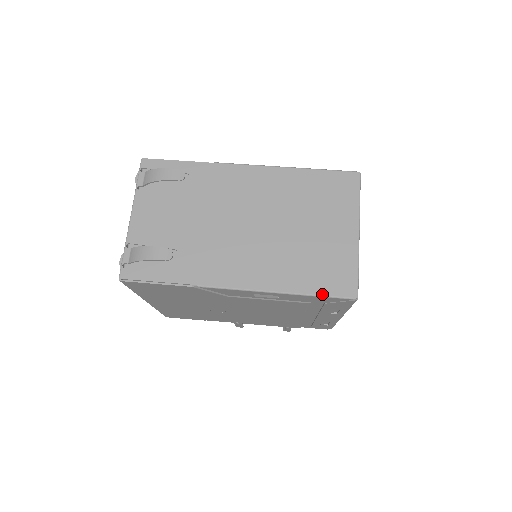
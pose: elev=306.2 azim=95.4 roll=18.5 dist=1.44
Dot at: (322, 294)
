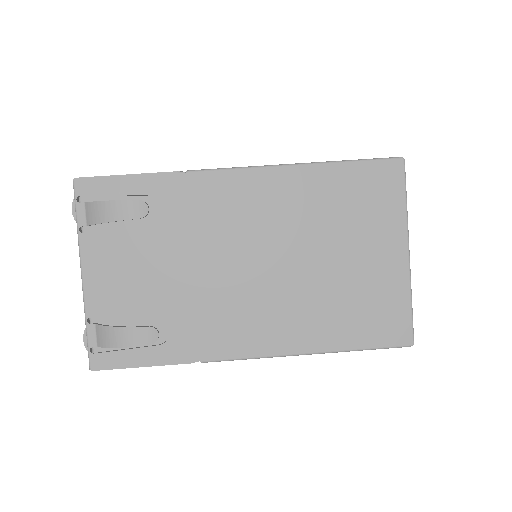
Dot at: (368, 347)
